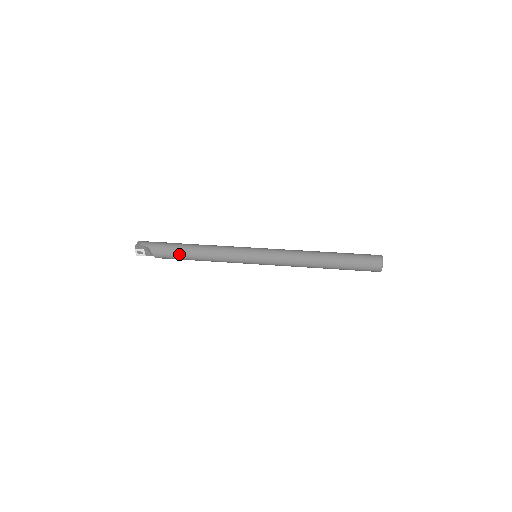
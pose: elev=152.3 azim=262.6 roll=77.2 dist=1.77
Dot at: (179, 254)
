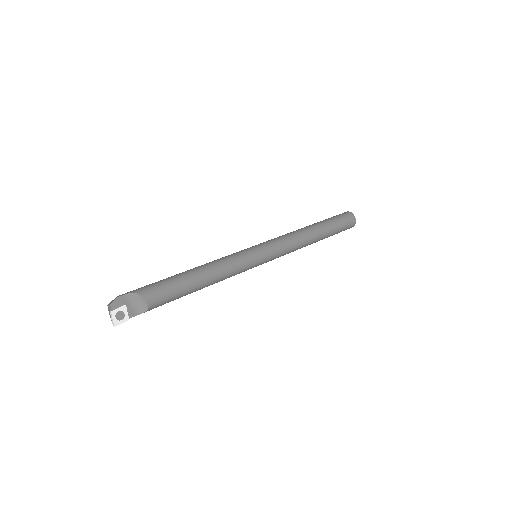
Dot at: (178, 282)
